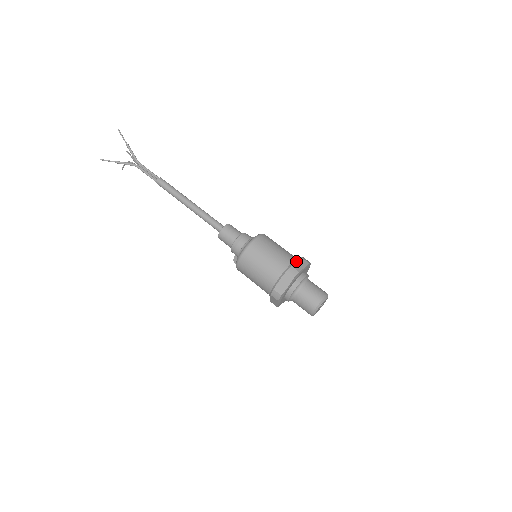
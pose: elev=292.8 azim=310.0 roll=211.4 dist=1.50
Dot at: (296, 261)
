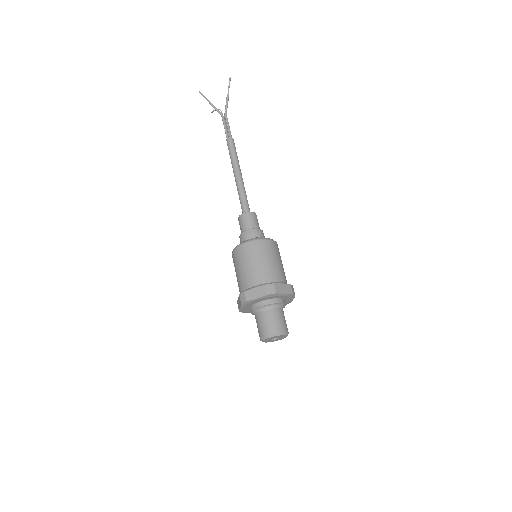
Dot at: (283, 283)
